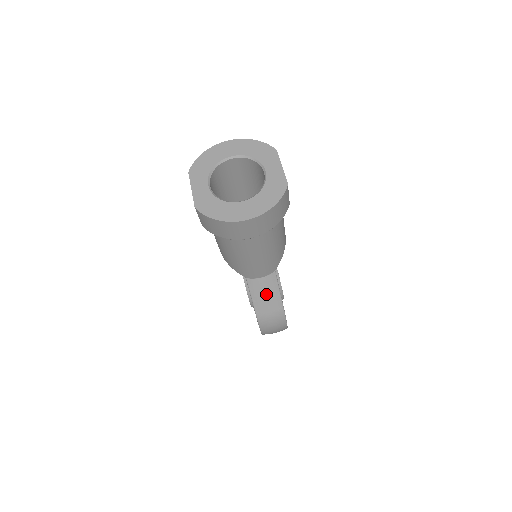
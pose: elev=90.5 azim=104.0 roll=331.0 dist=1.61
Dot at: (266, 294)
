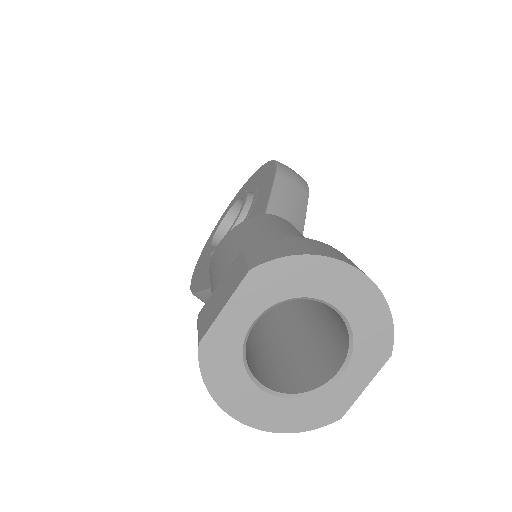
Dot at: occluded
